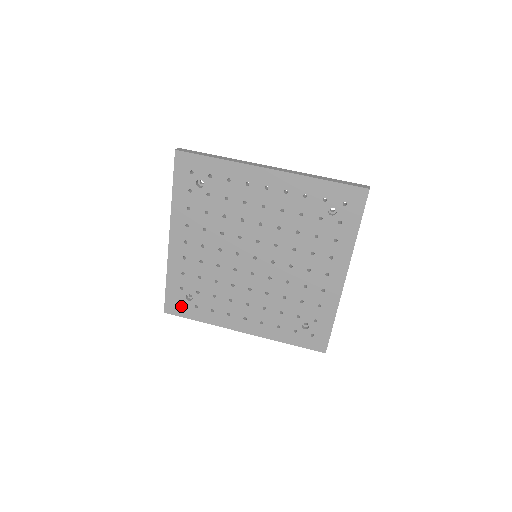
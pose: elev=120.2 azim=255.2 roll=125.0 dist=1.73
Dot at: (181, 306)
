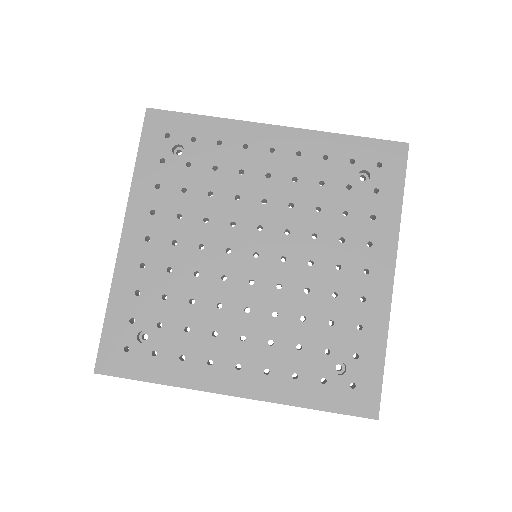
Dot at: (127, 356)
